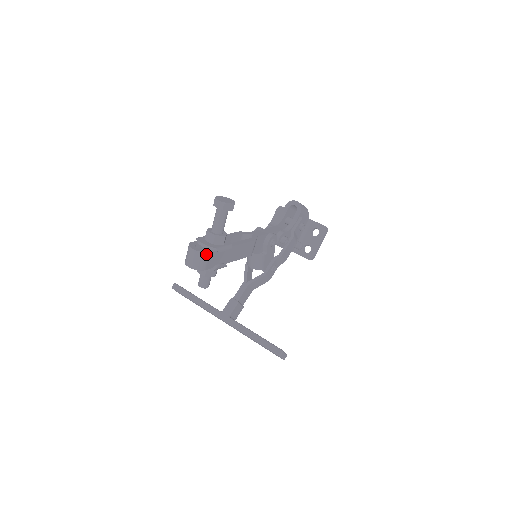
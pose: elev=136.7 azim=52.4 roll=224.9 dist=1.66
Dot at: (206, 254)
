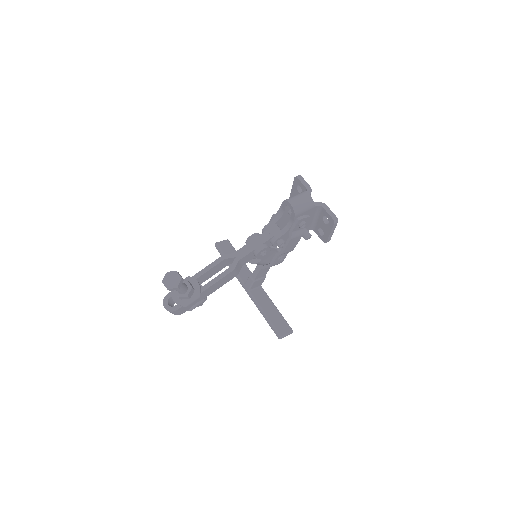
Dot at: (174, 311)
